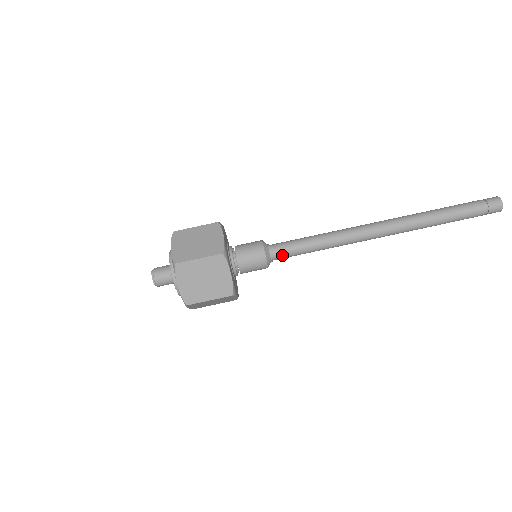
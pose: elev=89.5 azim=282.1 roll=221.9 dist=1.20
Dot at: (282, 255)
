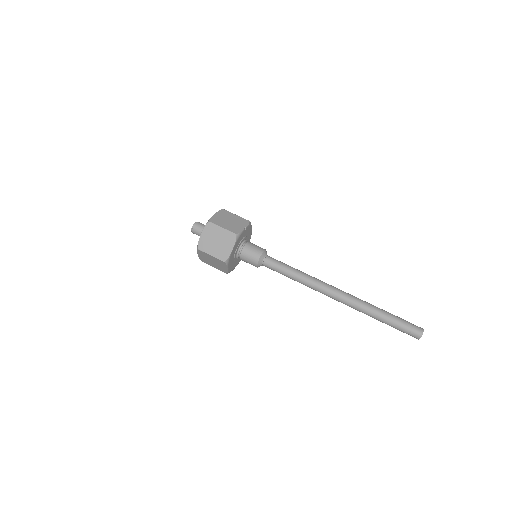
Dot at: (270, 265)
